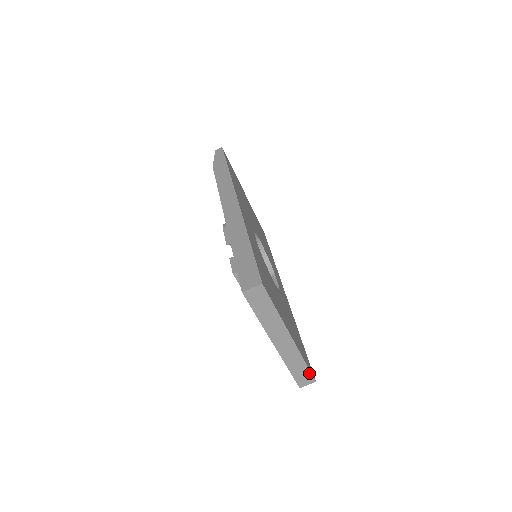
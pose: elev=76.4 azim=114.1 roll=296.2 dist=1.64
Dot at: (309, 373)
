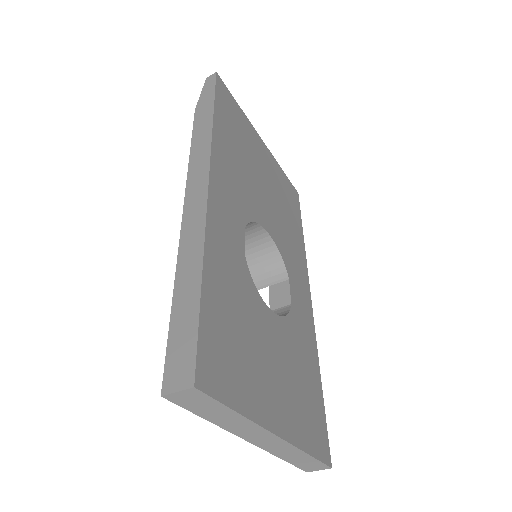
Dot at: (318, 462)
